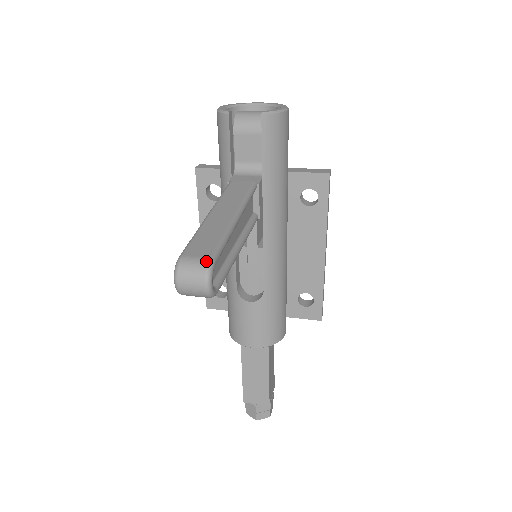
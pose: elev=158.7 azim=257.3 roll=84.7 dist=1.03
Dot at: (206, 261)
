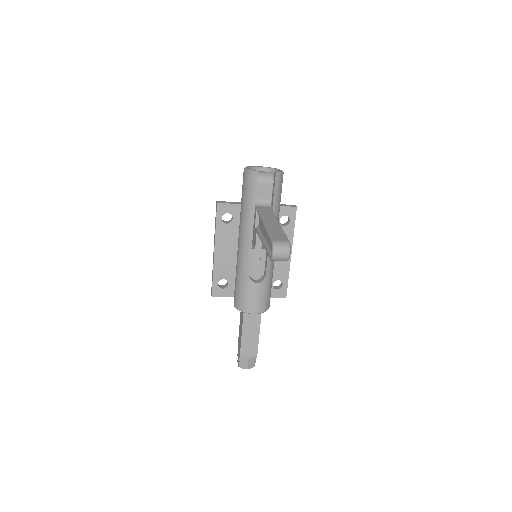
Dot at: (287, 242)
